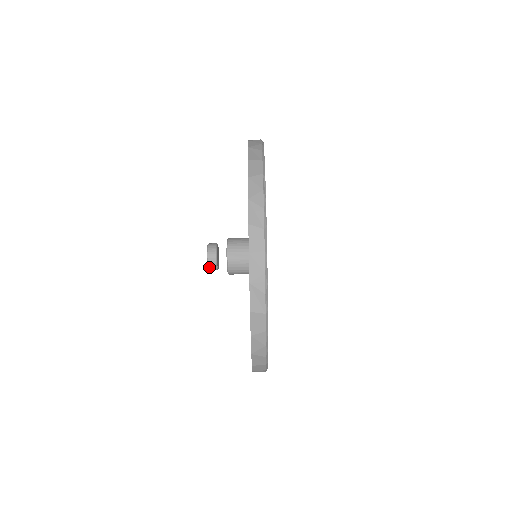
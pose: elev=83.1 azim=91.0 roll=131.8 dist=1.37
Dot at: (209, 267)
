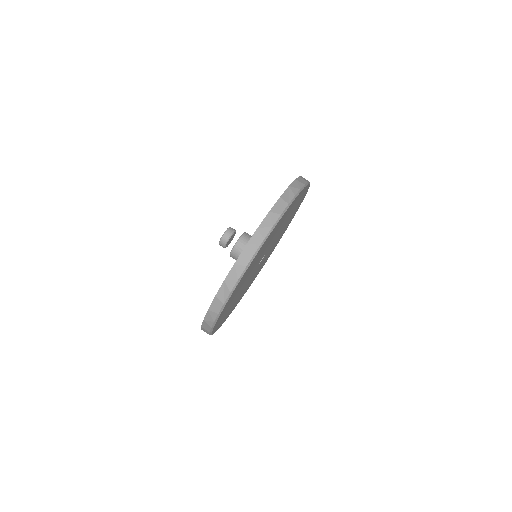
Dot at: (225, 234)
